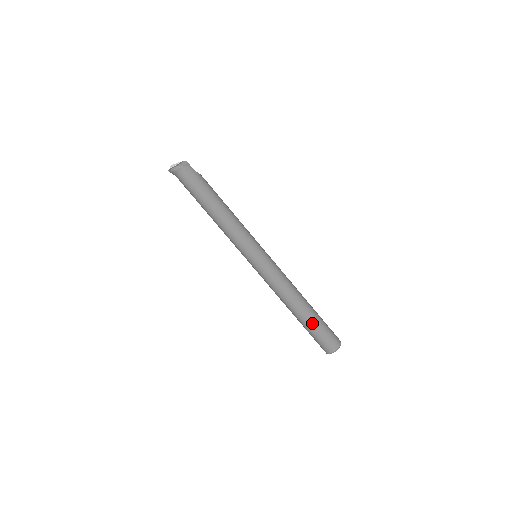
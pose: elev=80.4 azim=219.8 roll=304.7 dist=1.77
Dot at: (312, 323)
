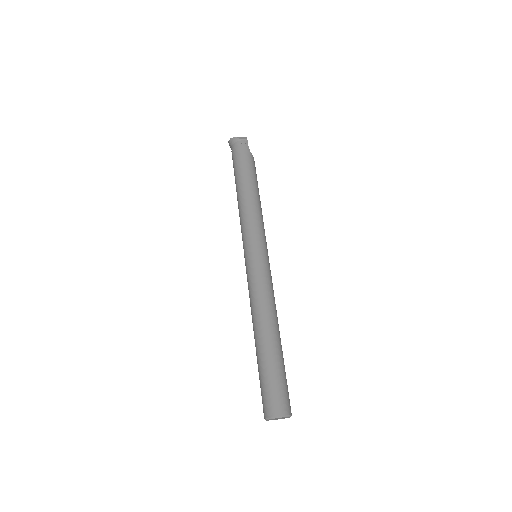
Dot at: (266, 361)
